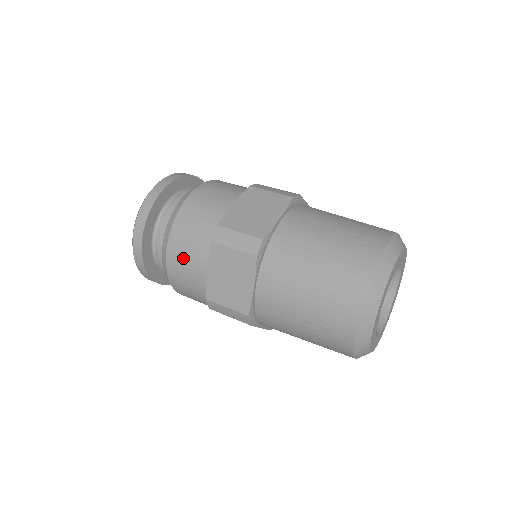
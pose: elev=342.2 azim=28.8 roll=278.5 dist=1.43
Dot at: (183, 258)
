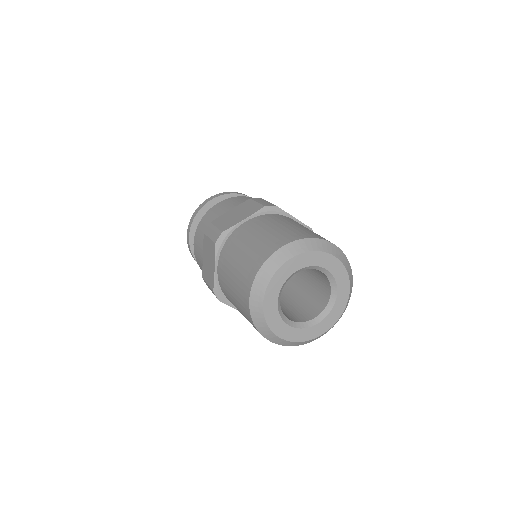
Dot at: (198, 246)
